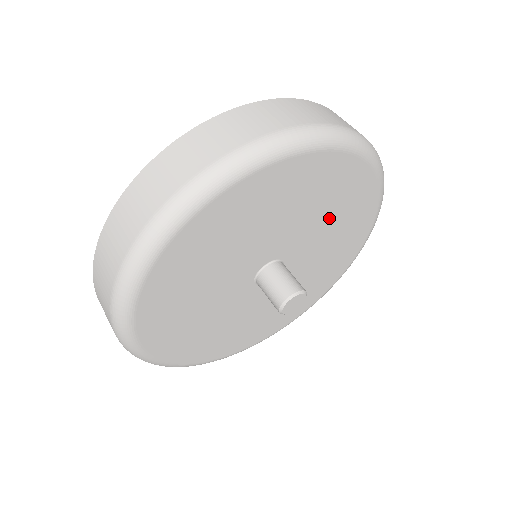
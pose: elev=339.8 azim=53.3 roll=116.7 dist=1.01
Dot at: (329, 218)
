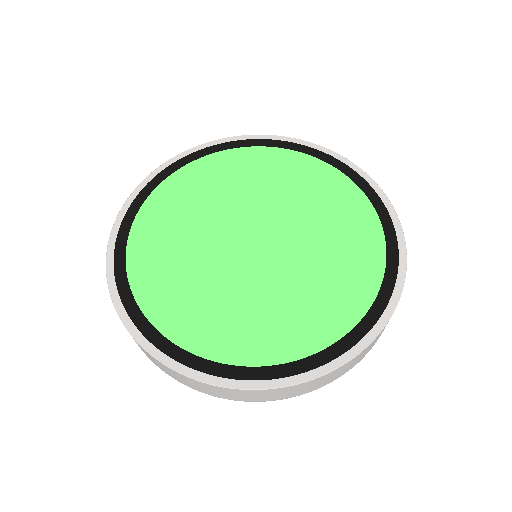
Dot at: occluded
